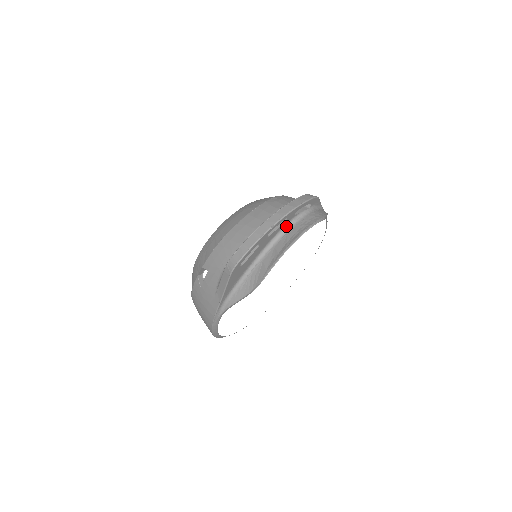
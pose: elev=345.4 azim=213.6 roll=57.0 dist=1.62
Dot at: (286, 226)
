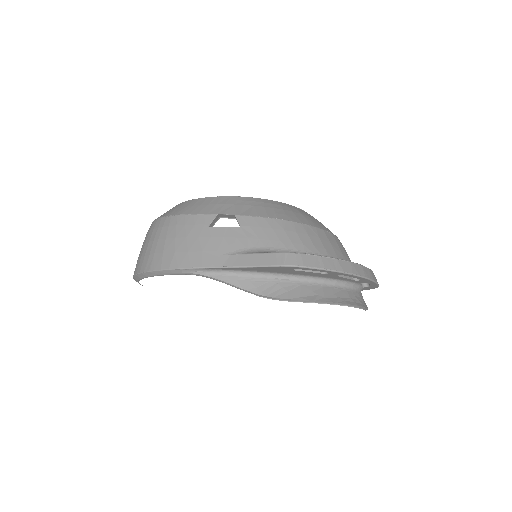
Dot at: (346, 282)
